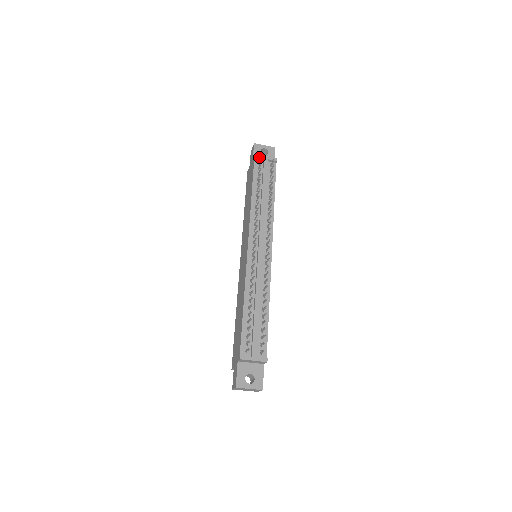
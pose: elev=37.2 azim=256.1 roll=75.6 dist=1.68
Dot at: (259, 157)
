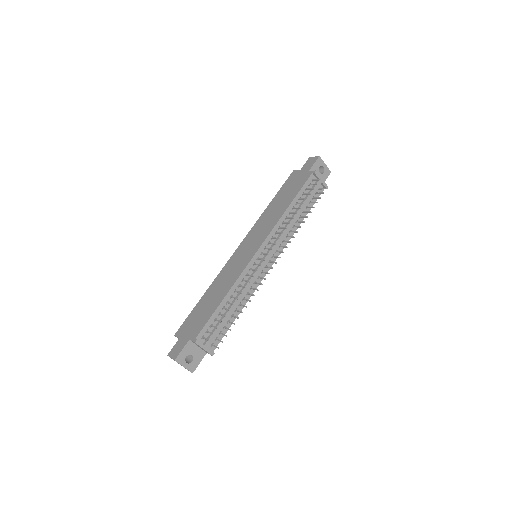
Dot at: (317, 175)
